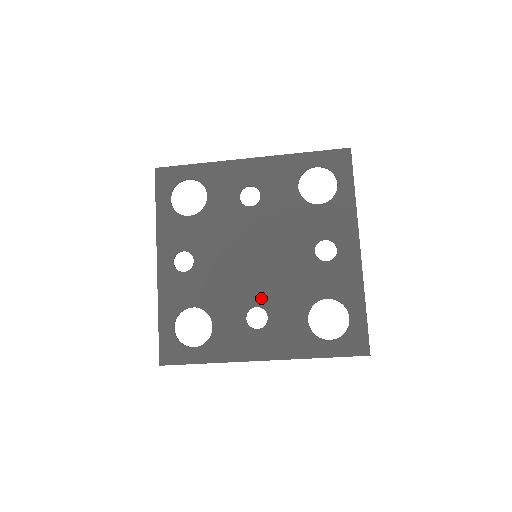
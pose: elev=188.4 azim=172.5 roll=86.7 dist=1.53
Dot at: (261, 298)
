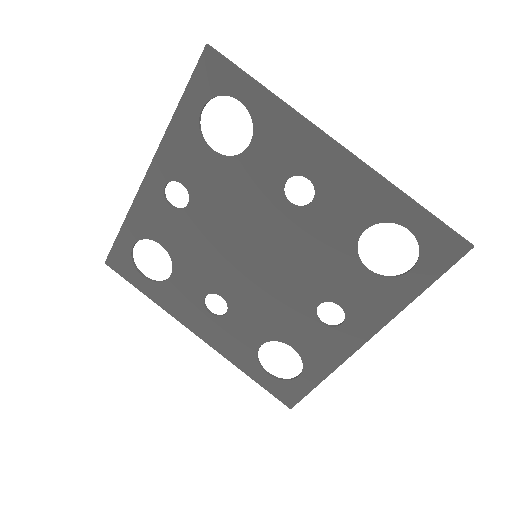
Dot at: (232, 294)
